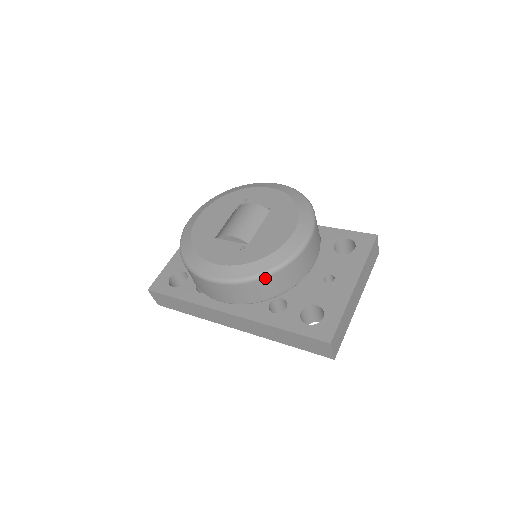
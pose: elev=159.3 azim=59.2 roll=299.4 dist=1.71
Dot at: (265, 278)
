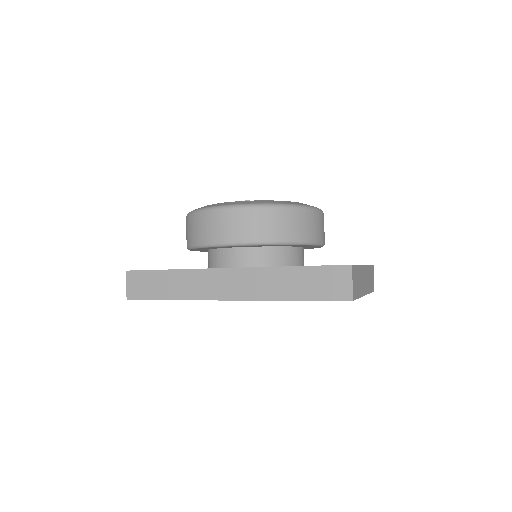
Dot at: (283, 209)
